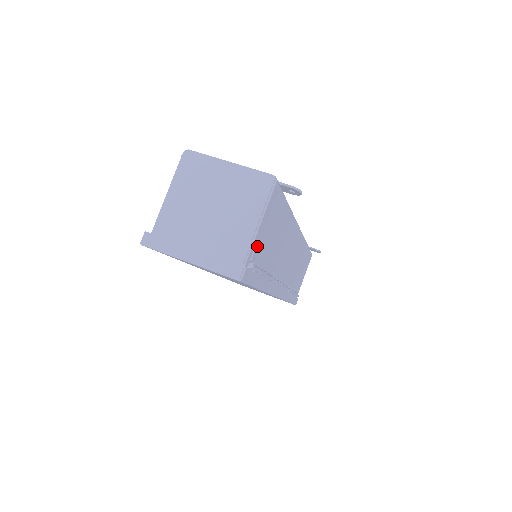
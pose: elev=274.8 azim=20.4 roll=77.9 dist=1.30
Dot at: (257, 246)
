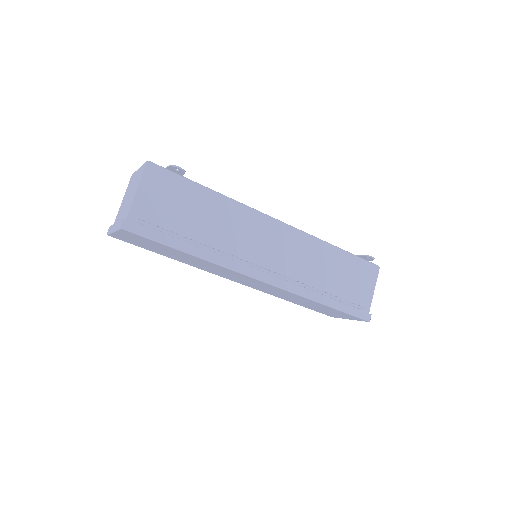
Dot at: (146, 209)
